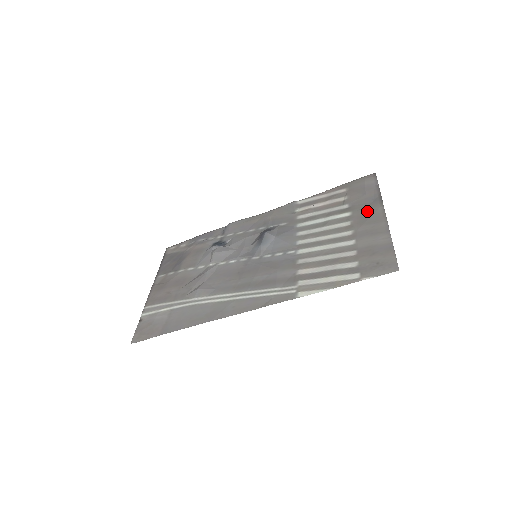
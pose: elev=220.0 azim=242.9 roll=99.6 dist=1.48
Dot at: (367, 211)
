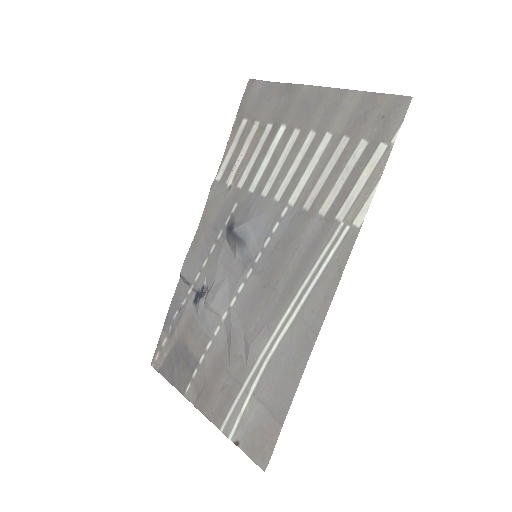
Dot at: (296, 105)
